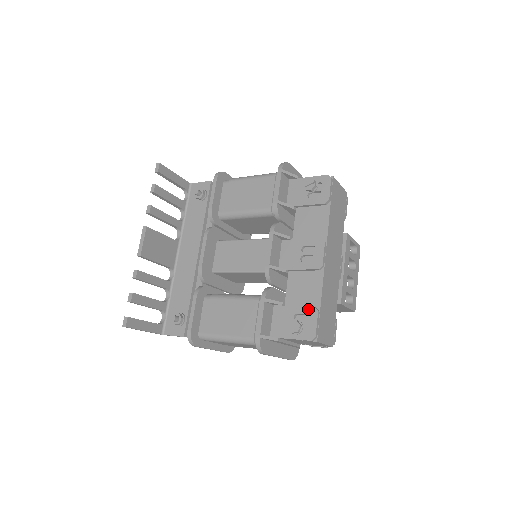
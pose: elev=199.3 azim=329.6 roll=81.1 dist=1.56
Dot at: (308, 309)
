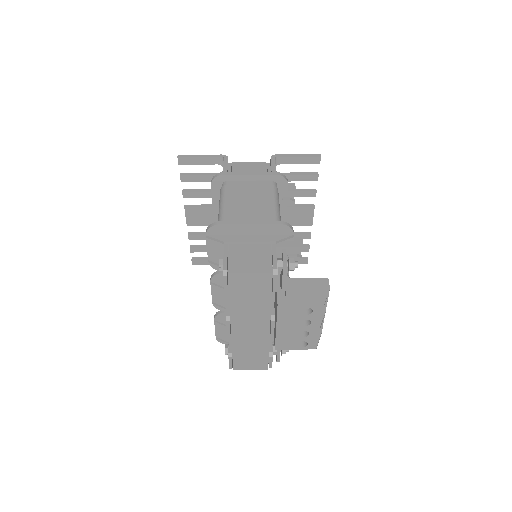
Dot at: (228, 349)
